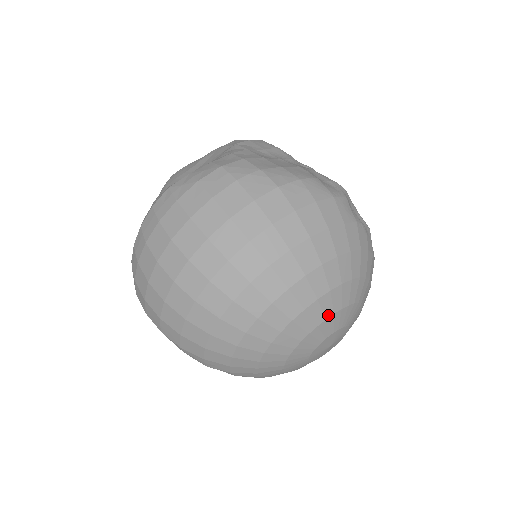
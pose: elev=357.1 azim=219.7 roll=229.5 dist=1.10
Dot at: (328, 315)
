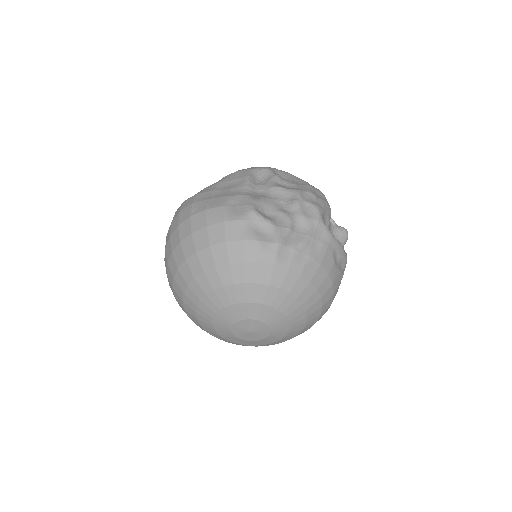
Dot at: (220, 307)
